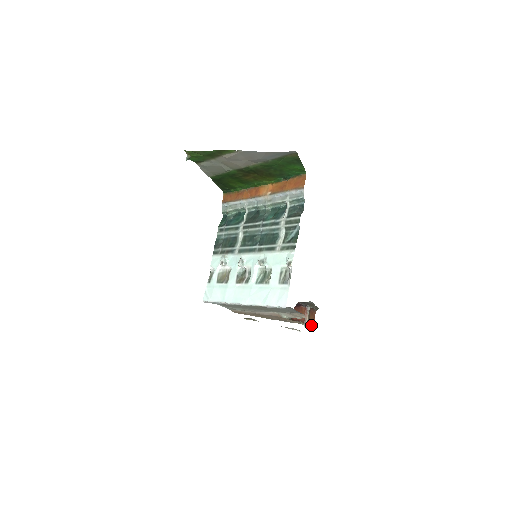
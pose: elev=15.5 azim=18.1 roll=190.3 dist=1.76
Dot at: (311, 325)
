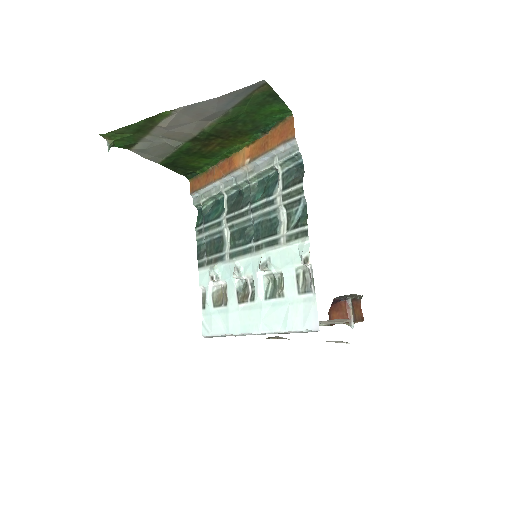
Dot at: (359, 321)
